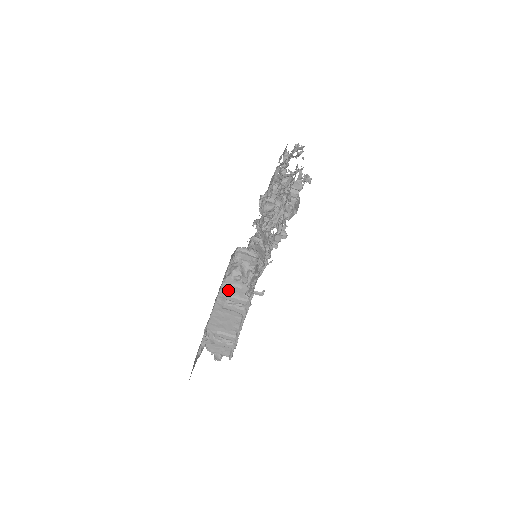
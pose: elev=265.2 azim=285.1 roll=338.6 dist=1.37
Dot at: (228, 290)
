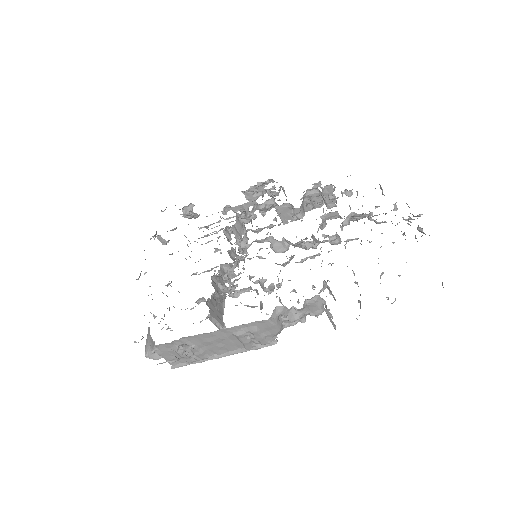
Dot at: (264, 326)
